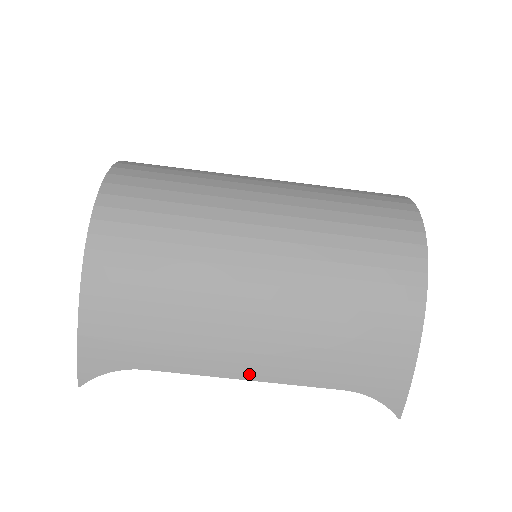
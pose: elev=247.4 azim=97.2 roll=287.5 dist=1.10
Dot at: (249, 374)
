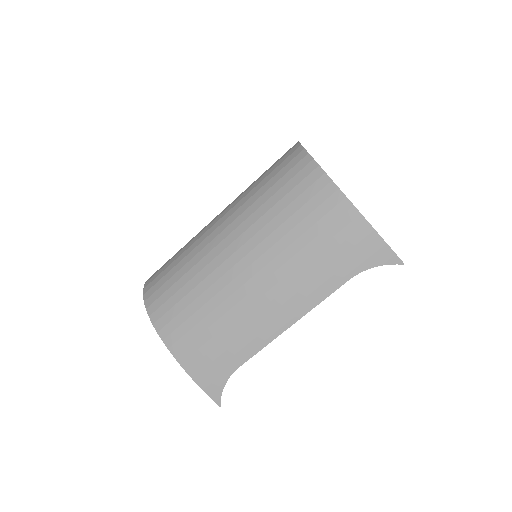
Dot at: (290, 320)
